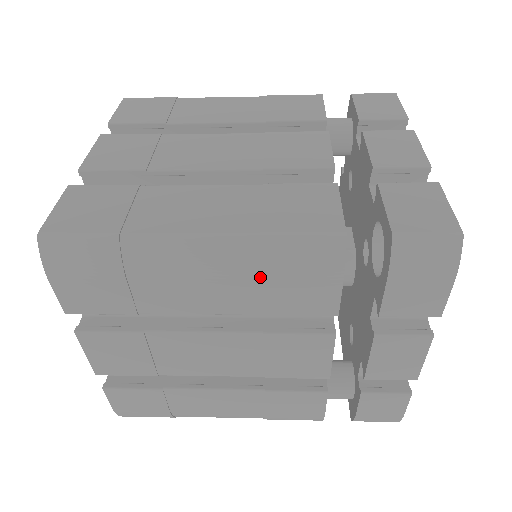
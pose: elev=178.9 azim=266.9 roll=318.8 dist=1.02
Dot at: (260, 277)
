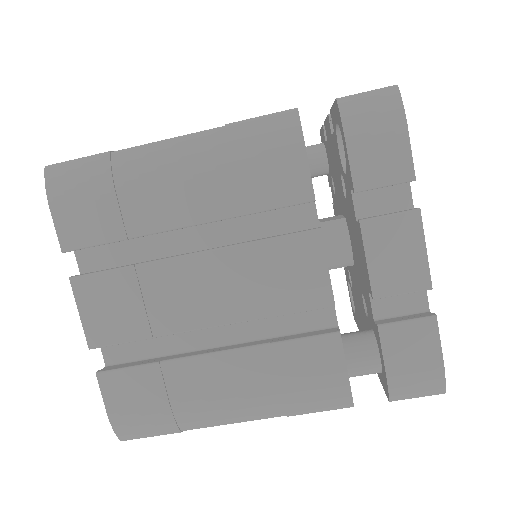
Dot at: (231, 164)
